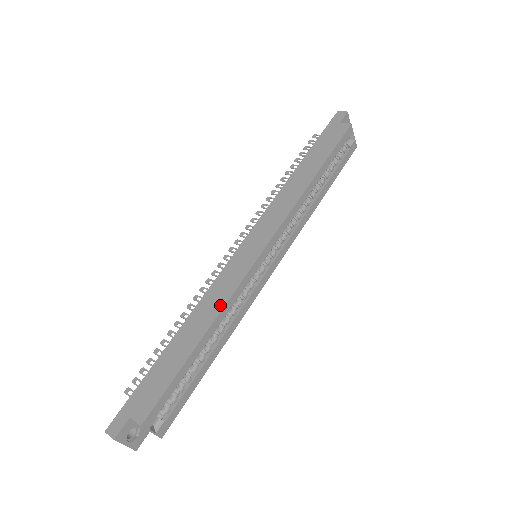
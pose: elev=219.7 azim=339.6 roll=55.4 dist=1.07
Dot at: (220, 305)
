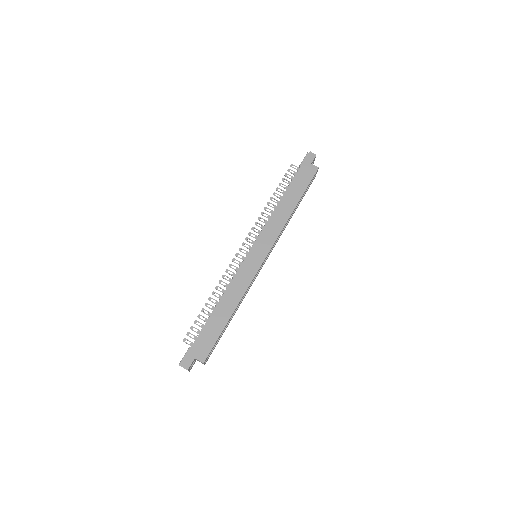
Dot at: (242, 293)
